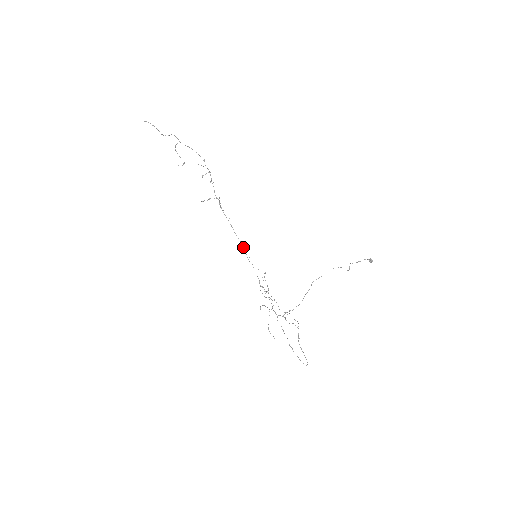
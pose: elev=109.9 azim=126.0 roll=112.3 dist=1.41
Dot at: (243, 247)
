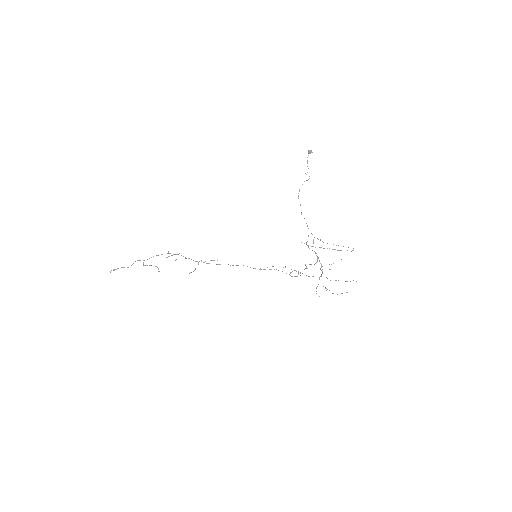
Dot at: occluded
